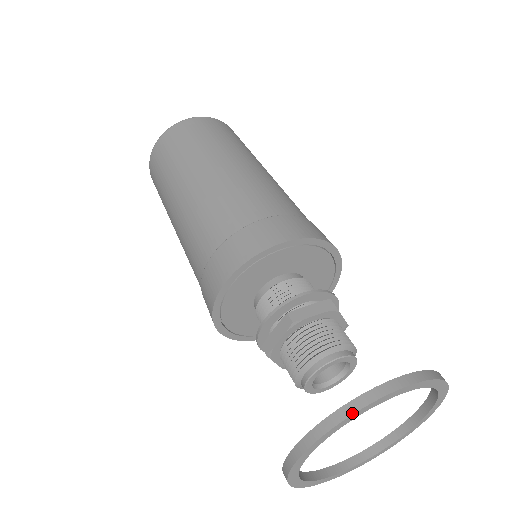
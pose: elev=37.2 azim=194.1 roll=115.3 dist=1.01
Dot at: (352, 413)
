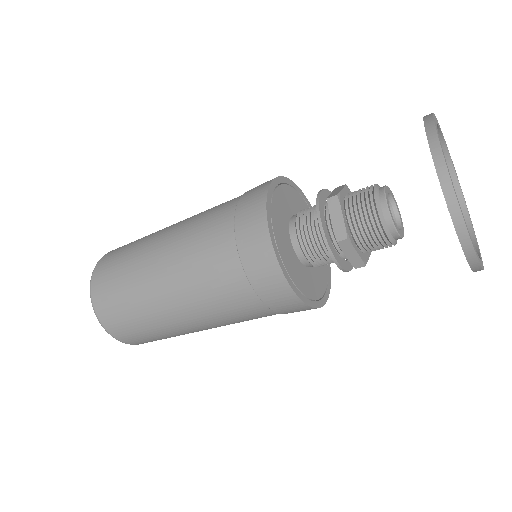
Dot at: (434, 126)
